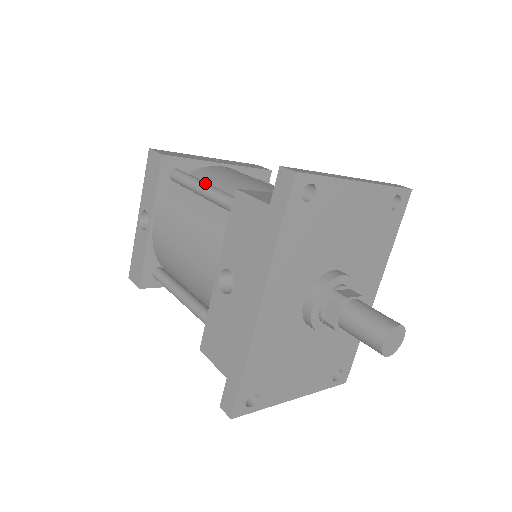
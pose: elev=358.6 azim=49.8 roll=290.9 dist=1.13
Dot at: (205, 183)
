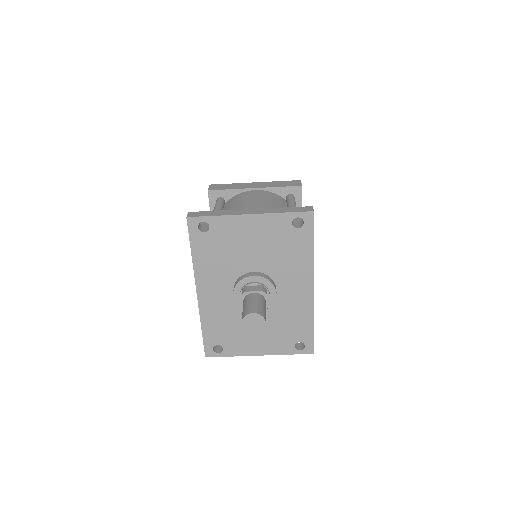
Dot at: (215, 210)
